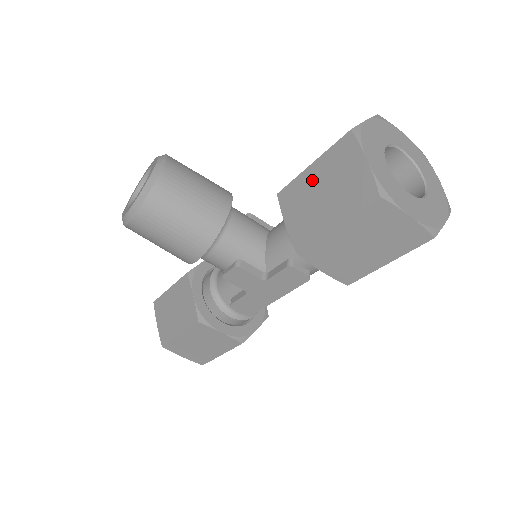
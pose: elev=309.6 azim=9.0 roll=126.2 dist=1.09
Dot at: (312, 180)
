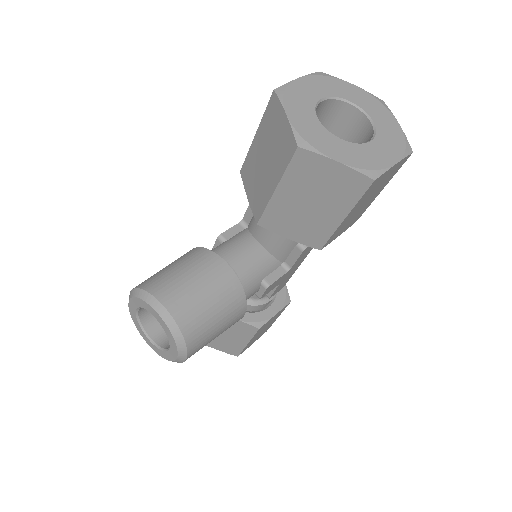
Dot at: (288, 200)
